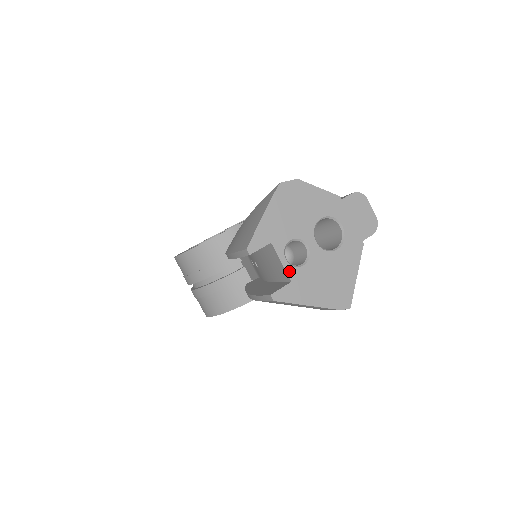
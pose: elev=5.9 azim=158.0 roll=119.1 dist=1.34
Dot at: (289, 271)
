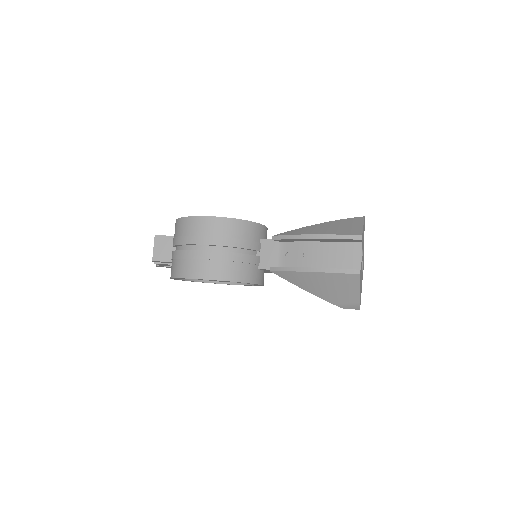
Dot at: (361, 264)
